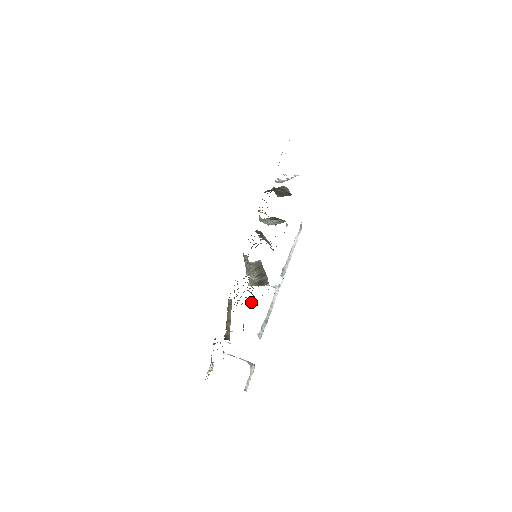
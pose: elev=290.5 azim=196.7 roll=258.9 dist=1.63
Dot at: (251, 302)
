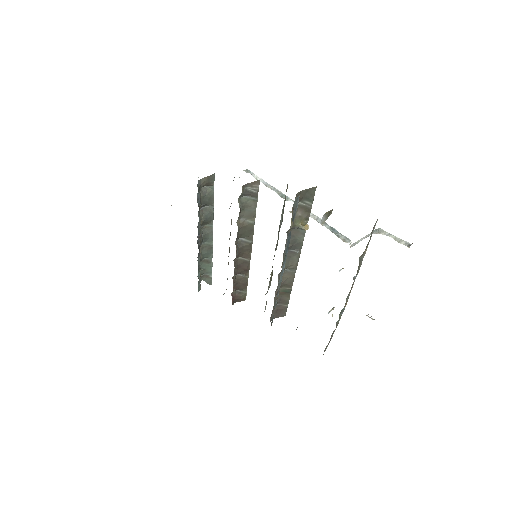
Dot at: (302, 225)
